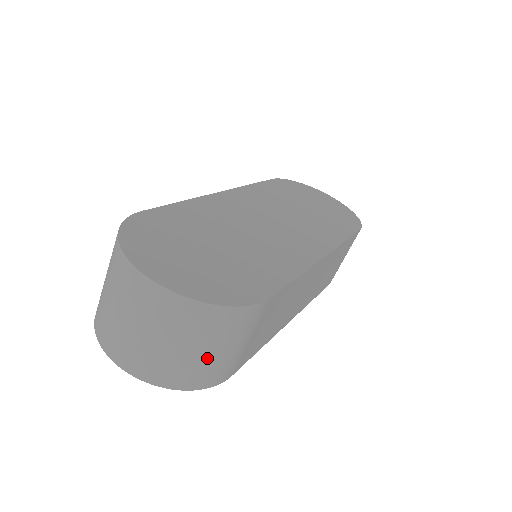
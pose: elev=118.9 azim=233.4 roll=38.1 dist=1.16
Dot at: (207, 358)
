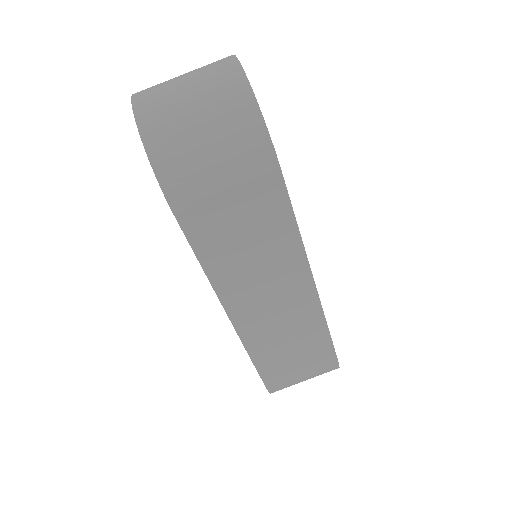
Dot at: (197, 145)
